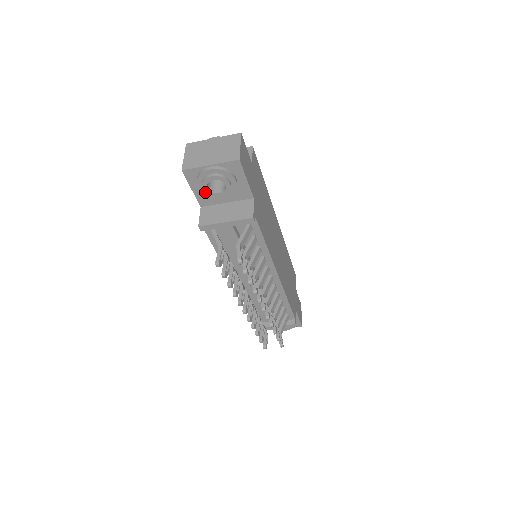
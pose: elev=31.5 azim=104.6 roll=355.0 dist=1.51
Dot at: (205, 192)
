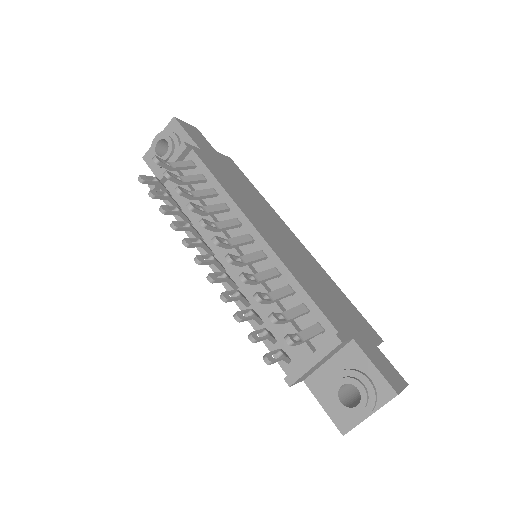
Dot at: occluded
